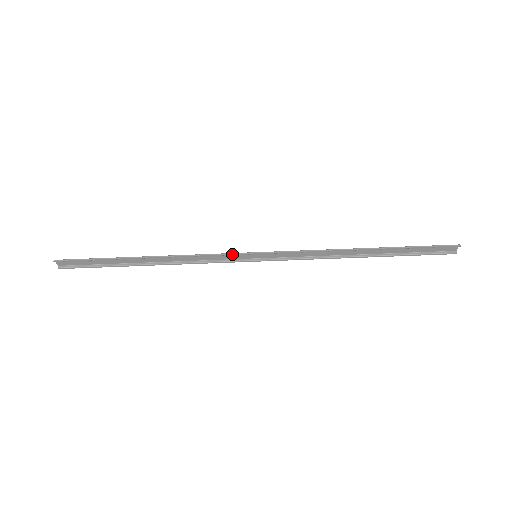
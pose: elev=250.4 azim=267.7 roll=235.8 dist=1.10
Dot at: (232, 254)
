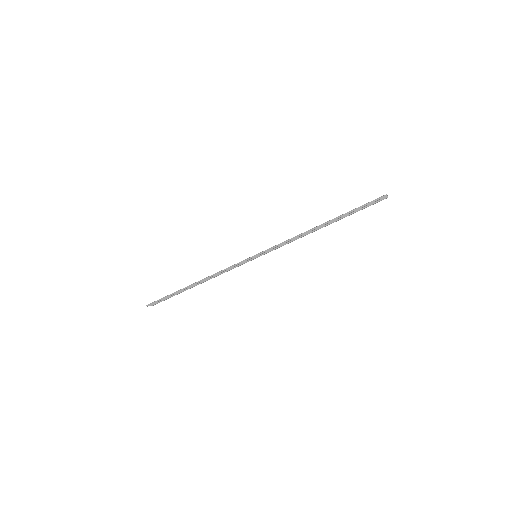
Dot at: occluded
